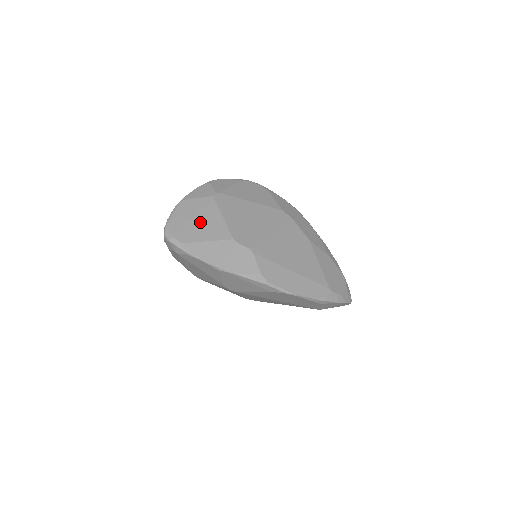
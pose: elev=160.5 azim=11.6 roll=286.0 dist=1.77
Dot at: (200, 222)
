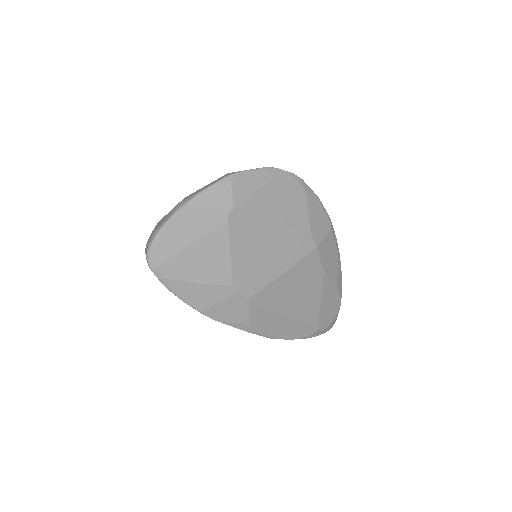
Dot at: (198, 252)
